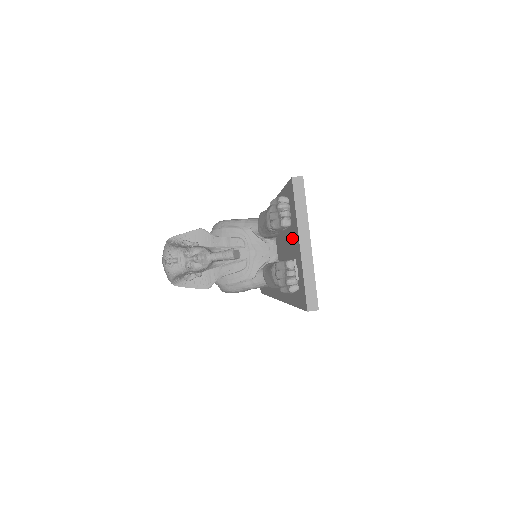
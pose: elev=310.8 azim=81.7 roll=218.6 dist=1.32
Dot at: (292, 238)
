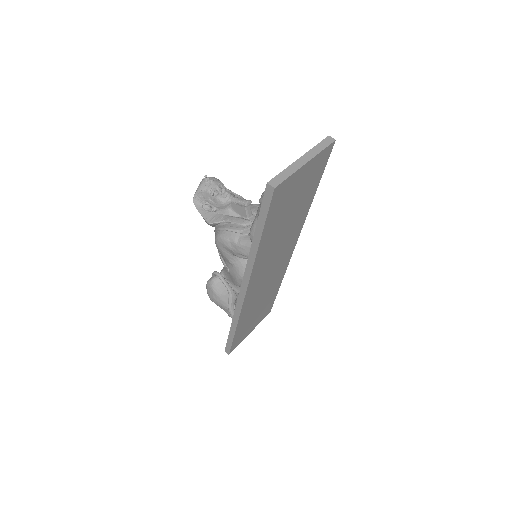
Dot at: occluded
